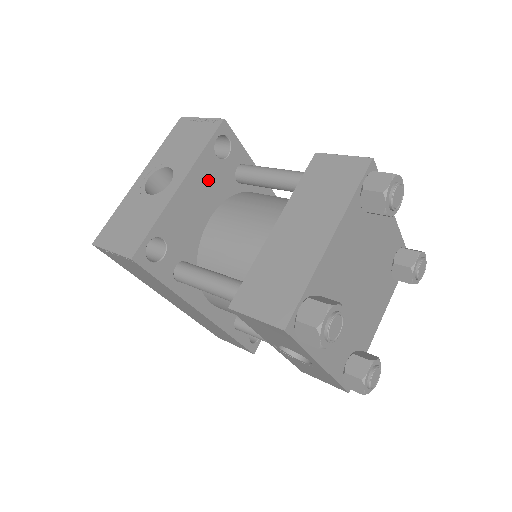
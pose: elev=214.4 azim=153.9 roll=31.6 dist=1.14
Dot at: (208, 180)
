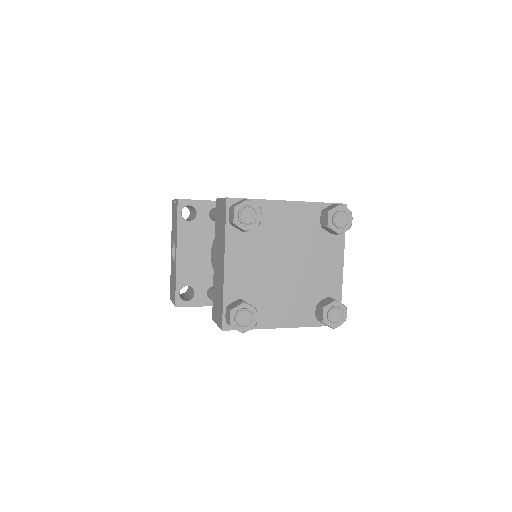
Dot at: (193, 237)
